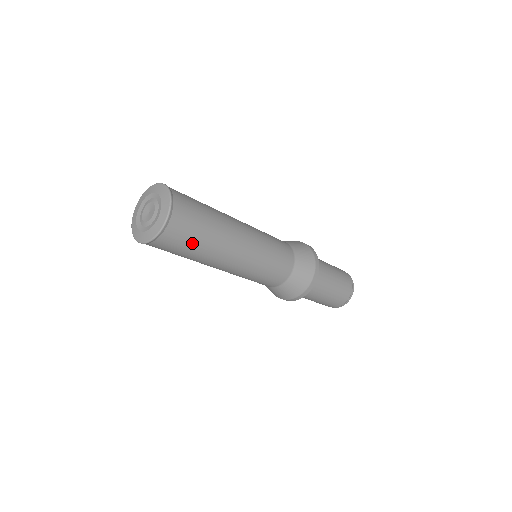
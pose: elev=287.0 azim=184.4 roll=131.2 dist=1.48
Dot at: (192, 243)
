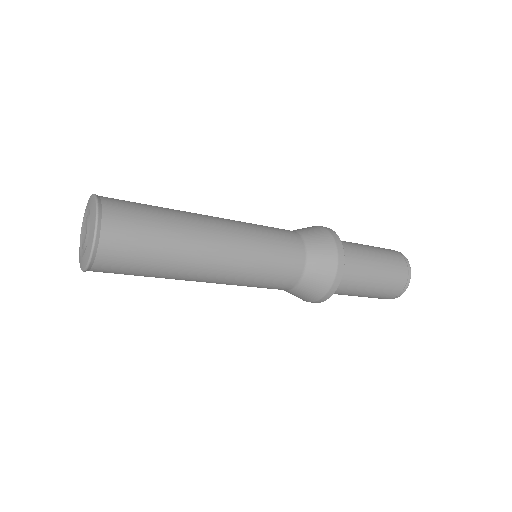
Dot at: (134, 275)
